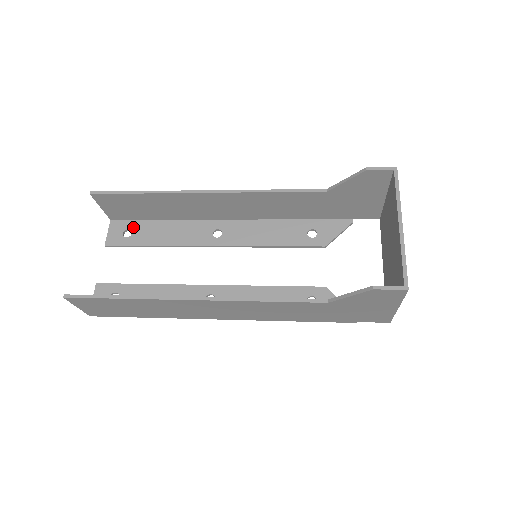
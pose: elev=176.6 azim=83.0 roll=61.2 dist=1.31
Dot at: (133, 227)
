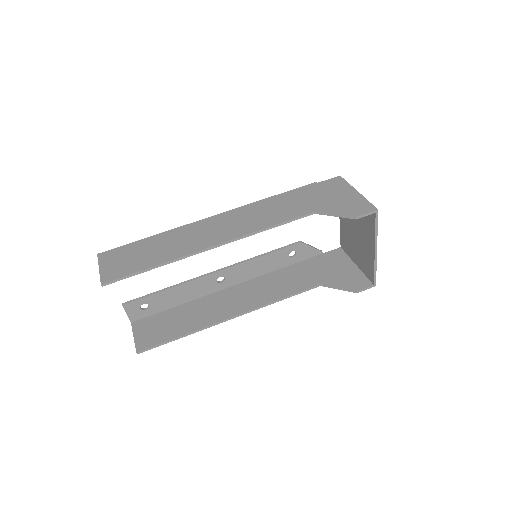
Dot at: occluded
